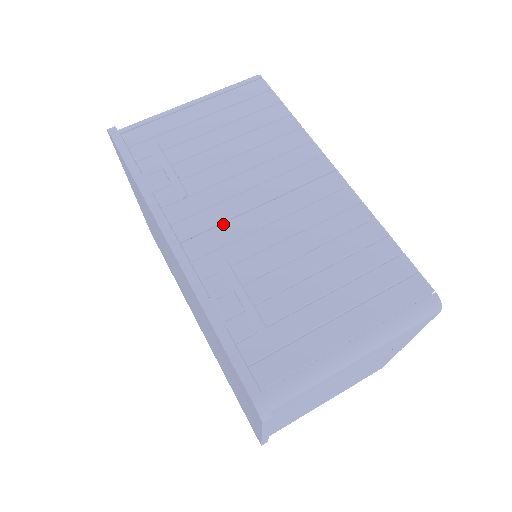
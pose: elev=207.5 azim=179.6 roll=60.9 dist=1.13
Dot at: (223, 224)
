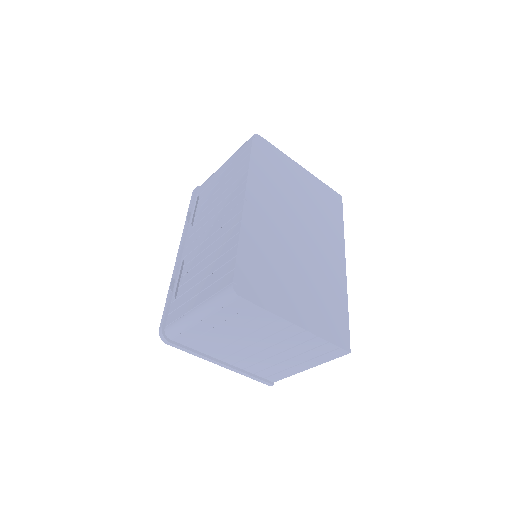
Dot at: (197, 239)
